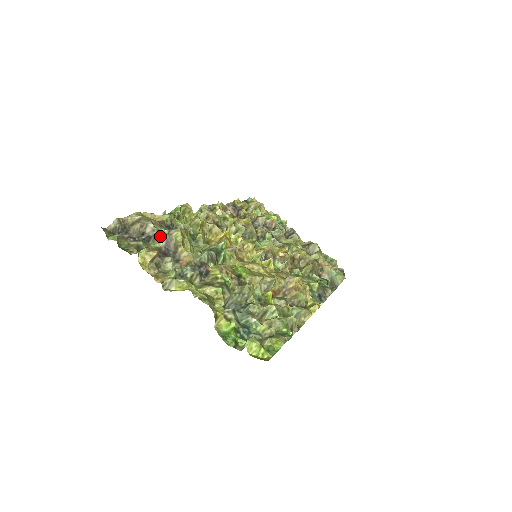
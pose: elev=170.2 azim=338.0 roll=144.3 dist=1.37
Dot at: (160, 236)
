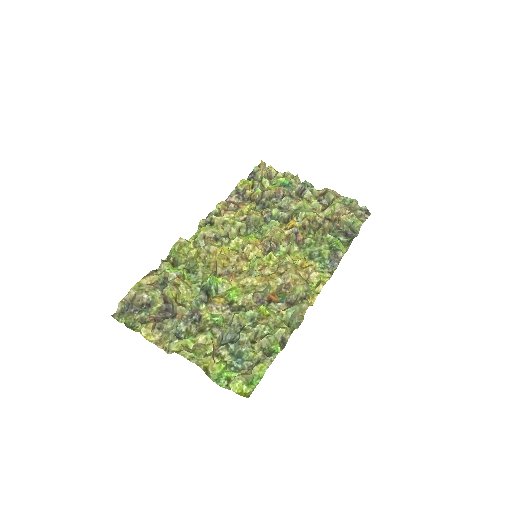
Dot at: (157, 298)
